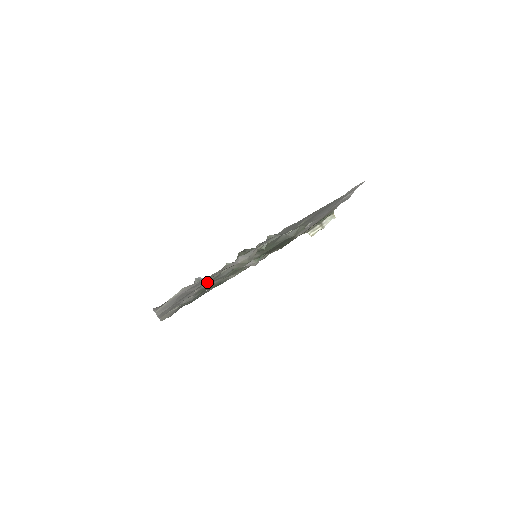
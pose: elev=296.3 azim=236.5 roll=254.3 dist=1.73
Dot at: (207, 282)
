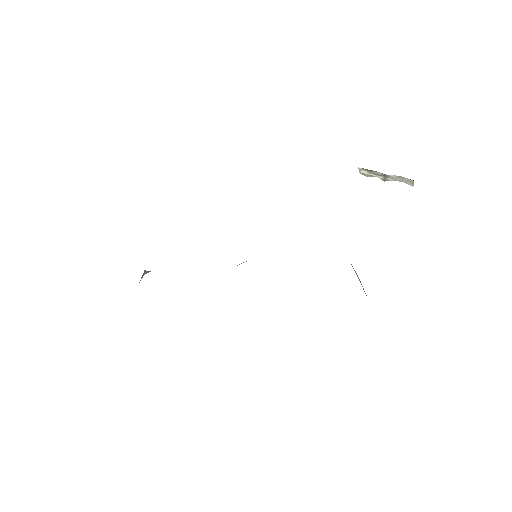
Dot at: occluded
